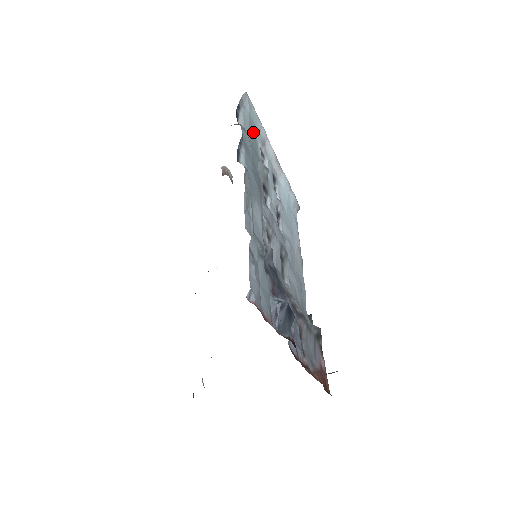
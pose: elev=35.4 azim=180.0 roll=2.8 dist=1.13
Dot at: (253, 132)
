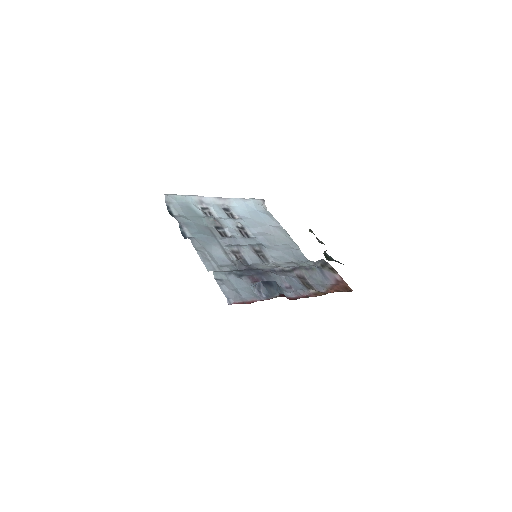
Dot at: (187, 208)
